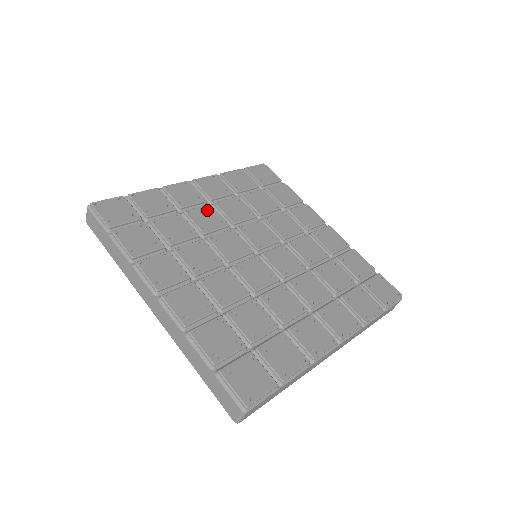
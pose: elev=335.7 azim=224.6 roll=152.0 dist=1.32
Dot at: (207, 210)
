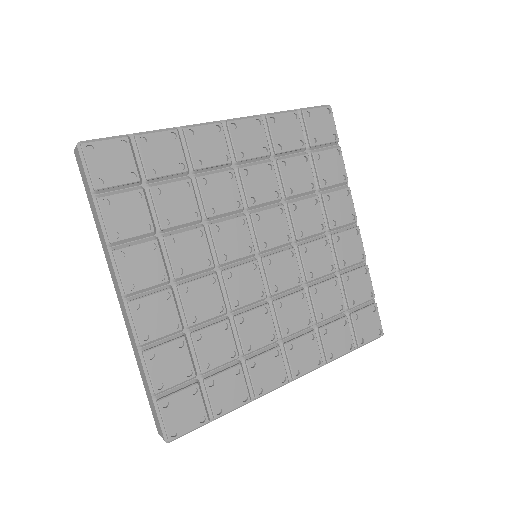
Dot at: (226, 180)
